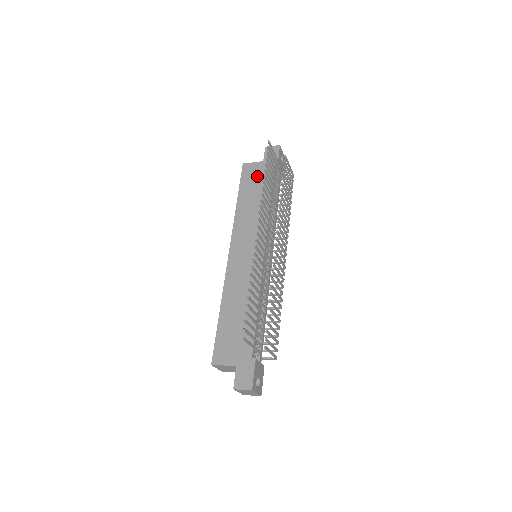
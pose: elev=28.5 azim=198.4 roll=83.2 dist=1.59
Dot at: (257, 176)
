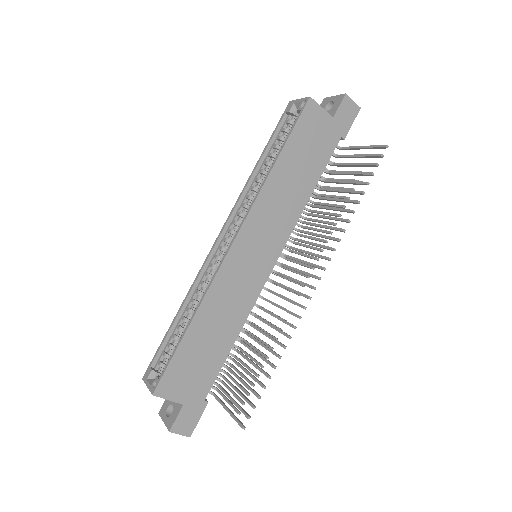
Dot at: (316, 138)
